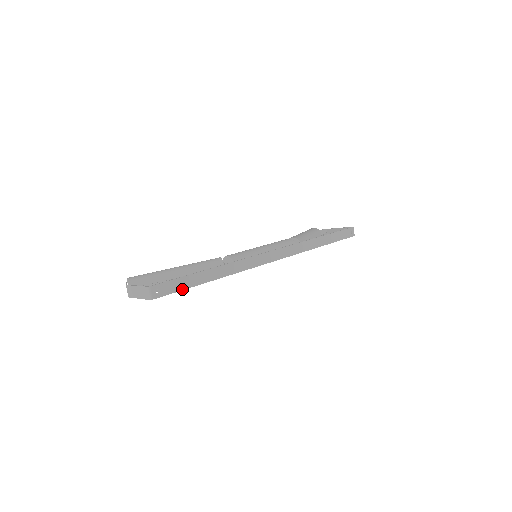
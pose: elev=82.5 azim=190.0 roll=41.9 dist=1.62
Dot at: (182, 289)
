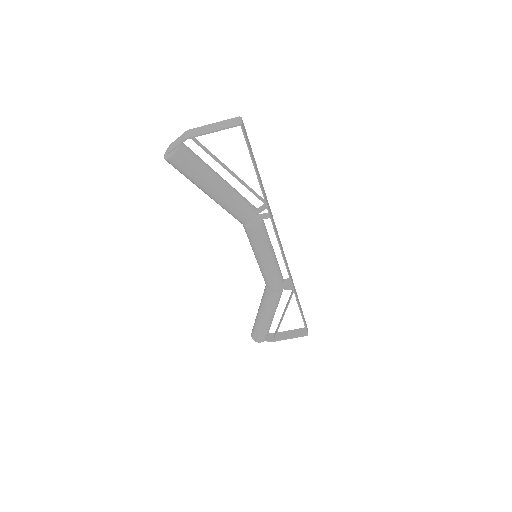
Dot at: (252, 158)
